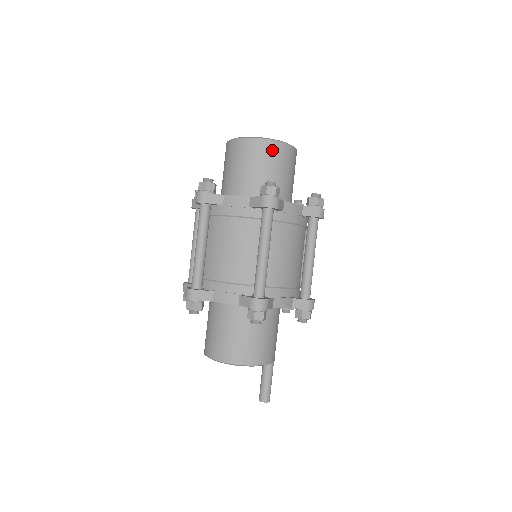
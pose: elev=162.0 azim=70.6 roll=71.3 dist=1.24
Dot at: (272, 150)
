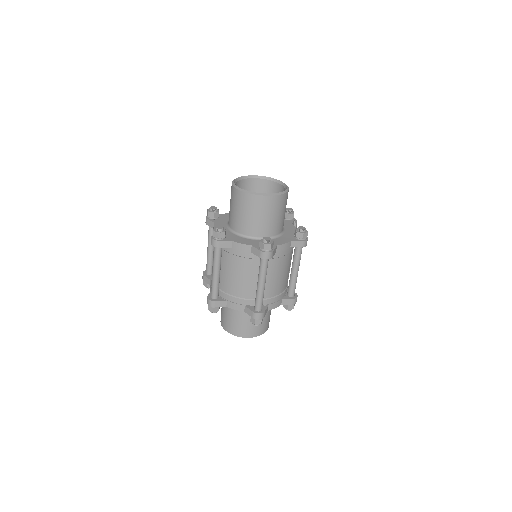
Dot at: (268, 203)
